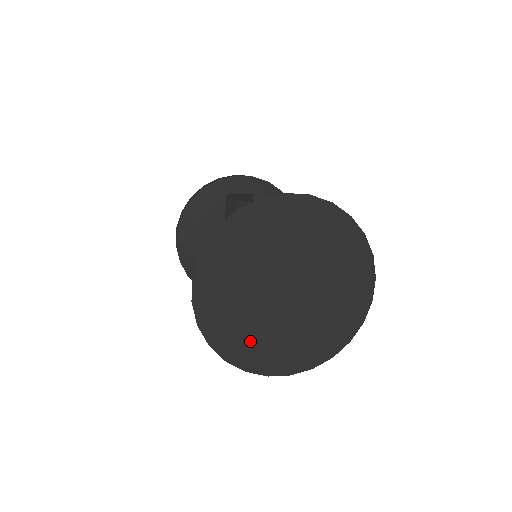
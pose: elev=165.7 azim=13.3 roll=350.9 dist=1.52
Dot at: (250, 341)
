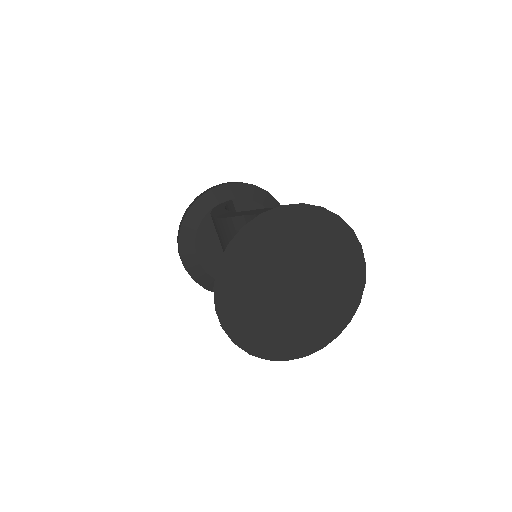
Dot at: (280, 337)
